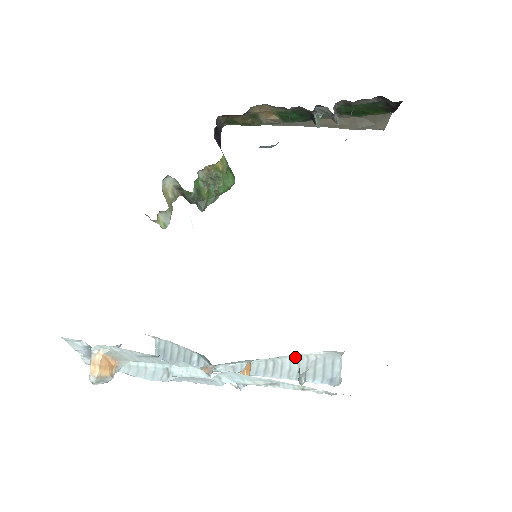
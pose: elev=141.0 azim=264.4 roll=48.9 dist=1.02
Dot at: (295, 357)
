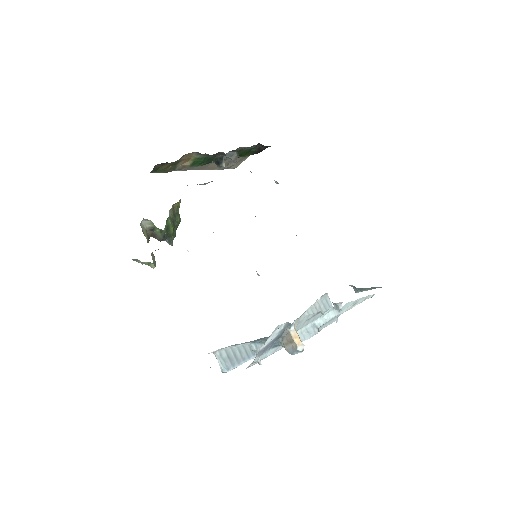
Dot at: (309, 309)
